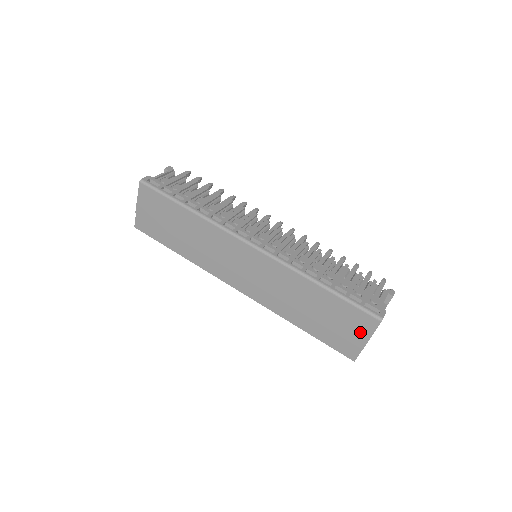
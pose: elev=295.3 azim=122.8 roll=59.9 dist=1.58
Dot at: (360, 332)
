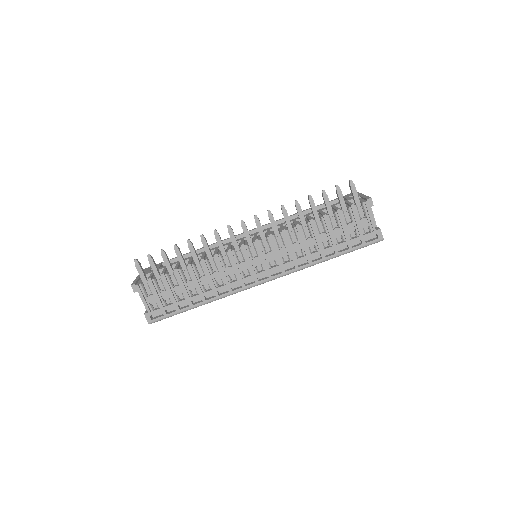
Dot at: occluded
